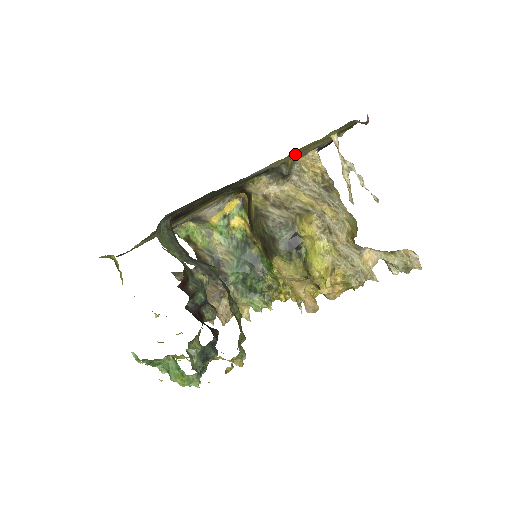
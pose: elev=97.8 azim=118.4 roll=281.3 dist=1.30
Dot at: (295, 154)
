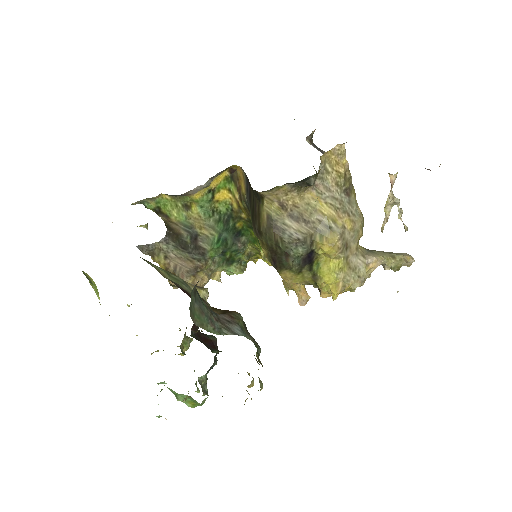
Dot at: occluded
